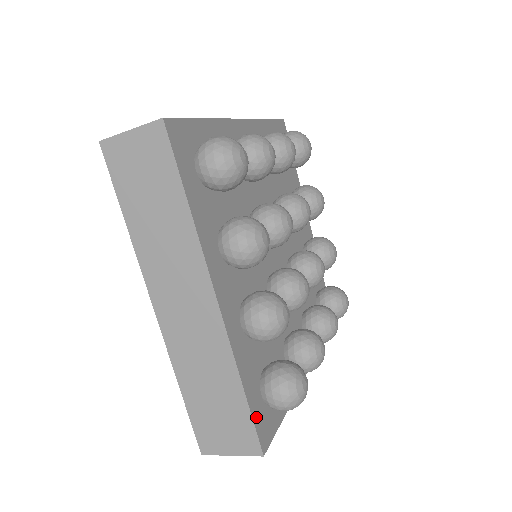
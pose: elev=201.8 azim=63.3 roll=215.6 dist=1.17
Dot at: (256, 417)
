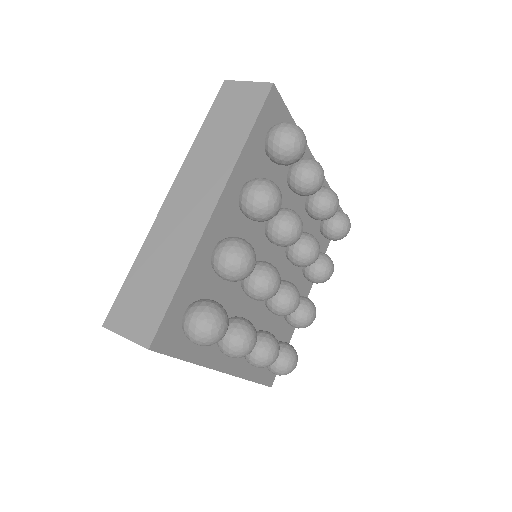
Dot at: (264, 380)
